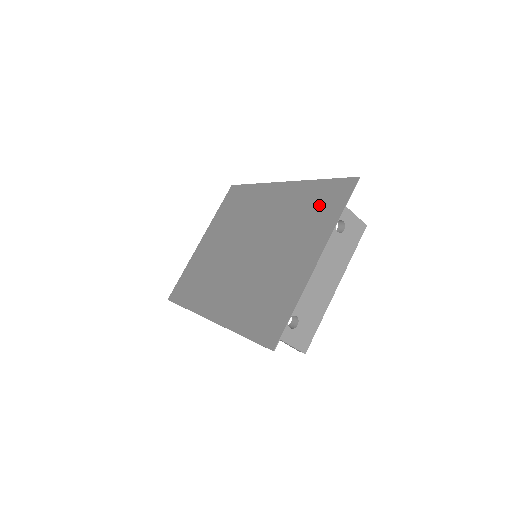
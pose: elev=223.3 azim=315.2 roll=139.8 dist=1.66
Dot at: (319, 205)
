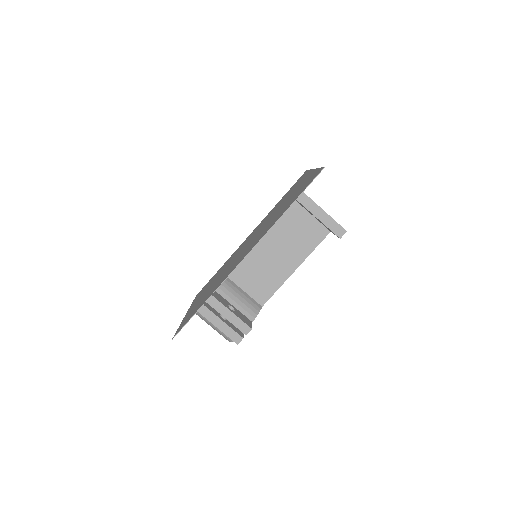
Dot at: (290, 190)
